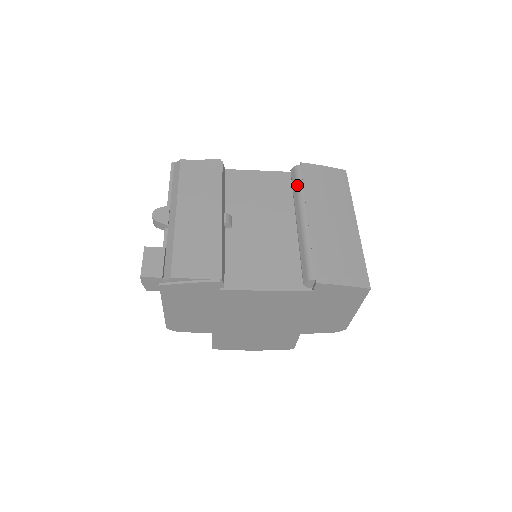
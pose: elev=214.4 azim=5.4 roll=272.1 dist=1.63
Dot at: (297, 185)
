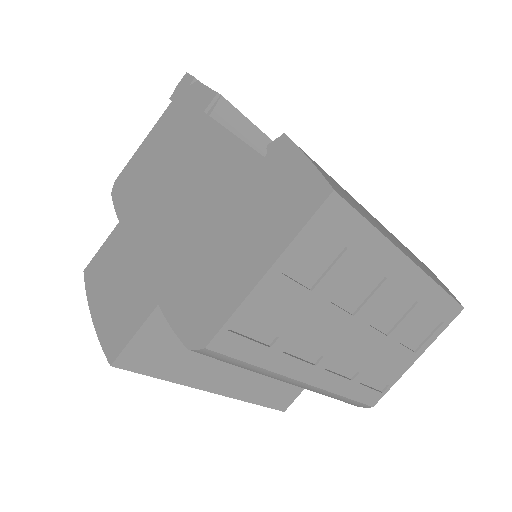
Dot at: occluded
